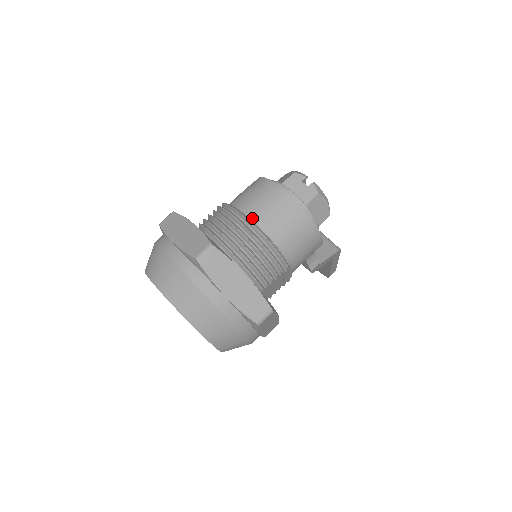
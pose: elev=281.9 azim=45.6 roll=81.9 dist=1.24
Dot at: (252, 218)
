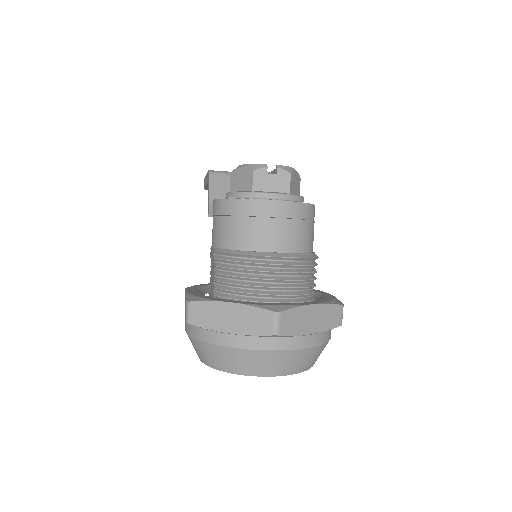
Dot at: (267, 250)
